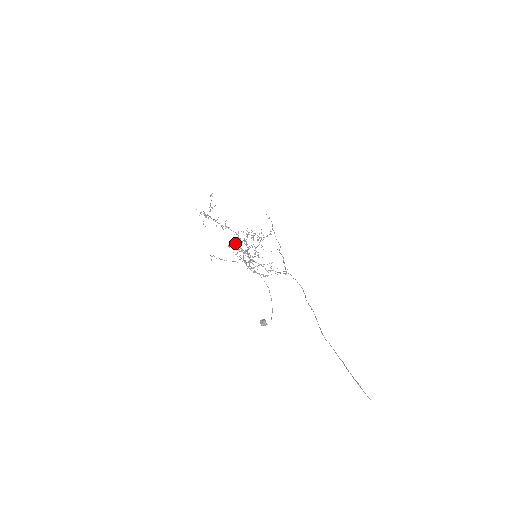
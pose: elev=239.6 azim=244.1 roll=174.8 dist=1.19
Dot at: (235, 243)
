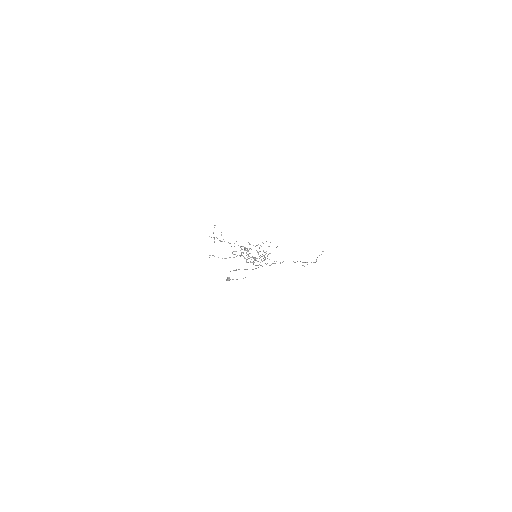
Dot at: occluded
